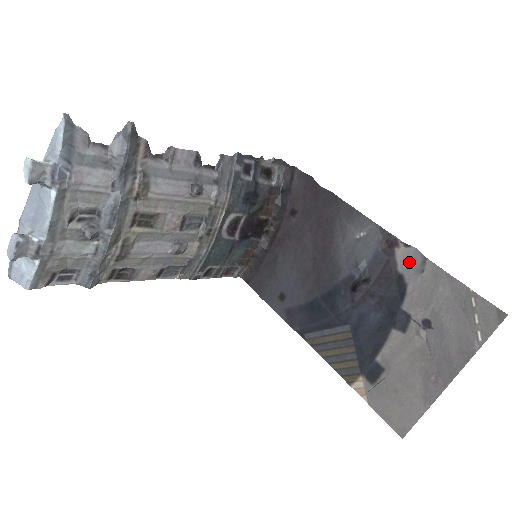
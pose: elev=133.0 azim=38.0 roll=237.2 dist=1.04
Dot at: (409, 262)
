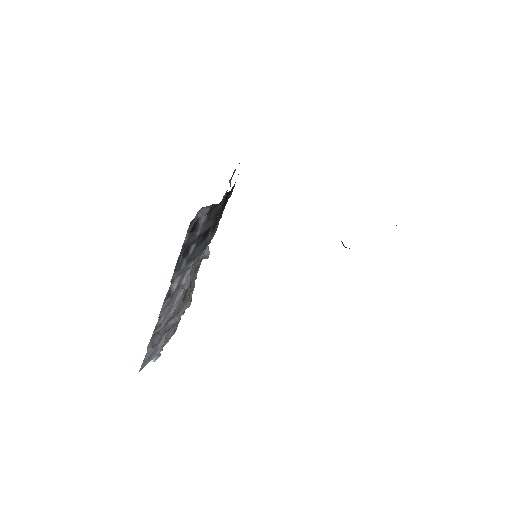
Dot at: occluded
